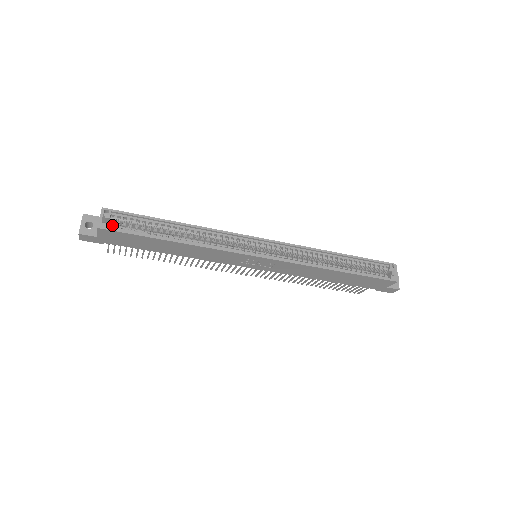
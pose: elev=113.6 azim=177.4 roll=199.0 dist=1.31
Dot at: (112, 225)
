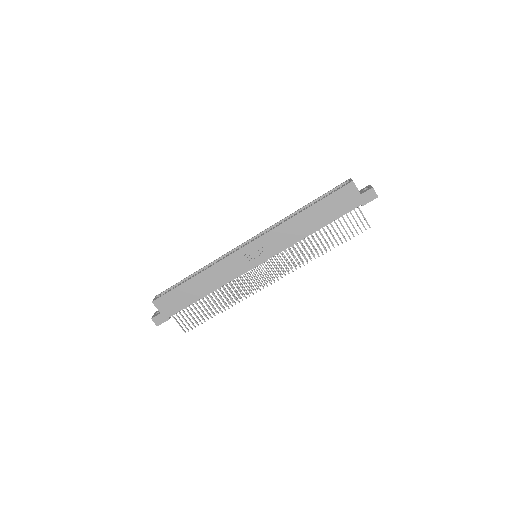
Dot at: occluded
